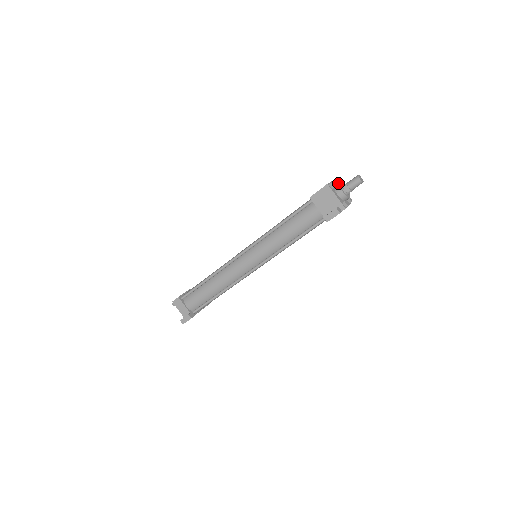
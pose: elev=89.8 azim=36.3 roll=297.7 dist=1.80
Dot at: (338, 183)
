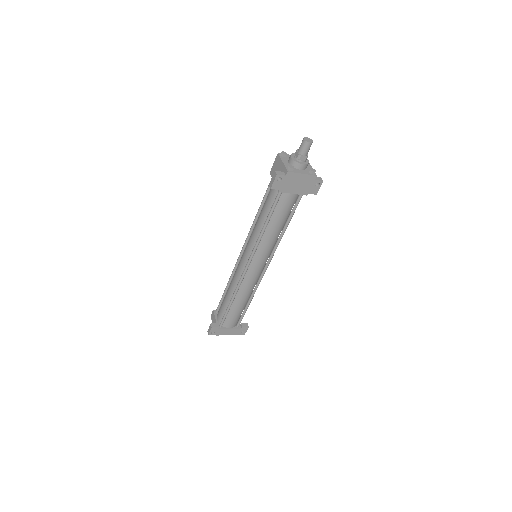
Dot at: occluded
